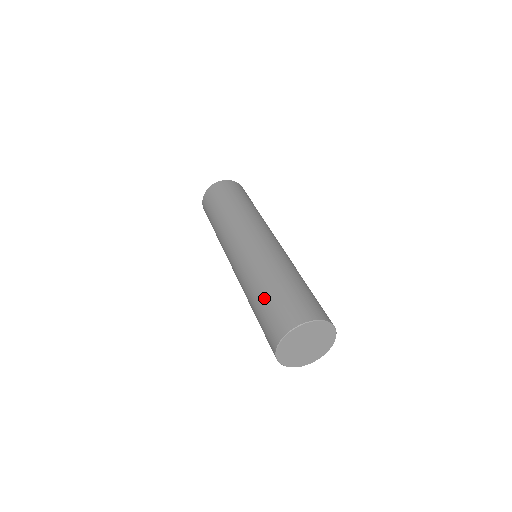
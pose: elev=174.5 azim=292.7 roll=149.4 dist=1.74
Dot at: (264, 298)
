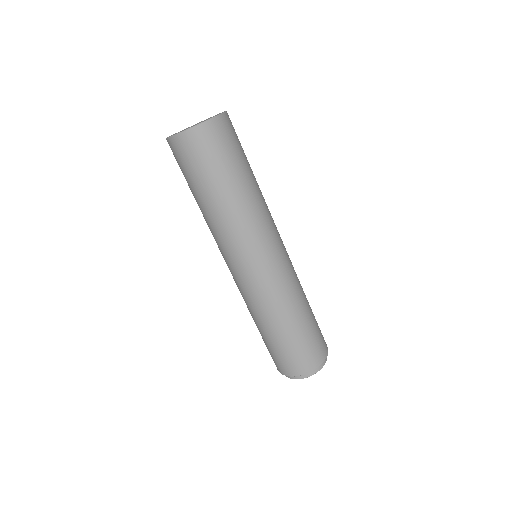
Dot at: occluded
